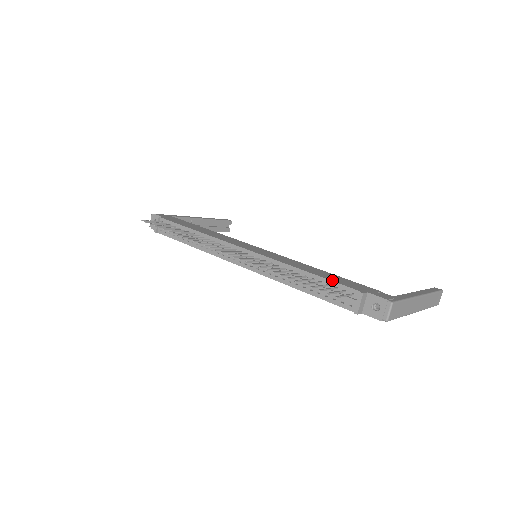
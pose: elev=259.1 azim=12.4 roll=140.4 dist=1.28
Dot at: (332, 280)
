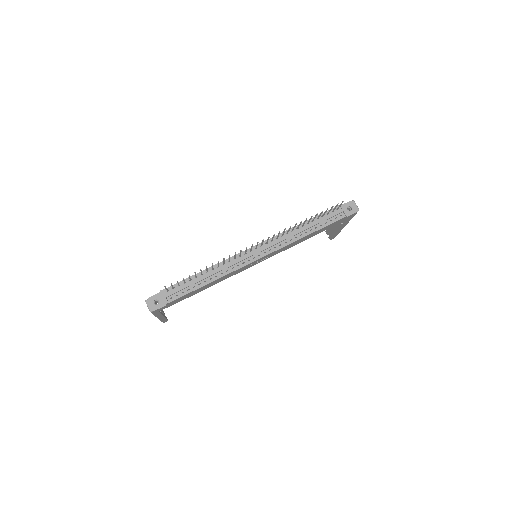
Dot at: (321, 214)
